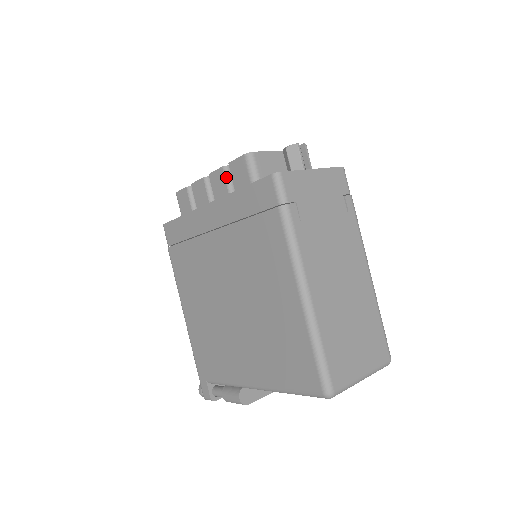
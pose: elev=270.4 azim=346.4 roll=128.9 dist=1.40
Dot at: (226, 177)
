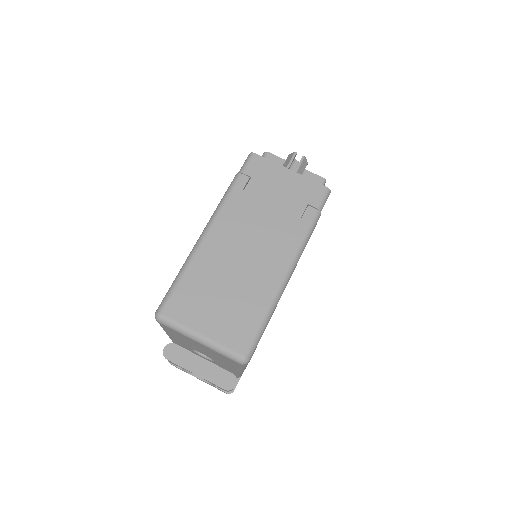
Dot at: occluded
